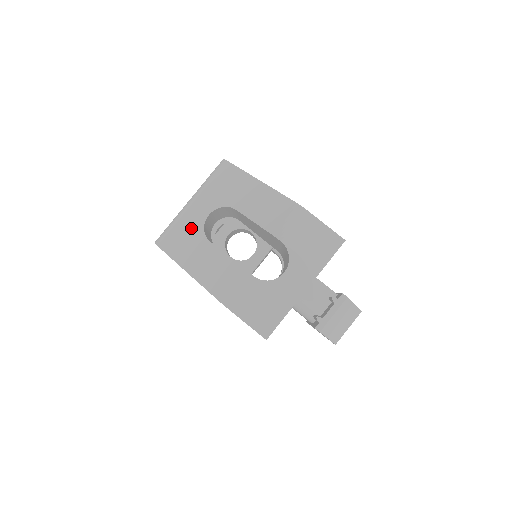
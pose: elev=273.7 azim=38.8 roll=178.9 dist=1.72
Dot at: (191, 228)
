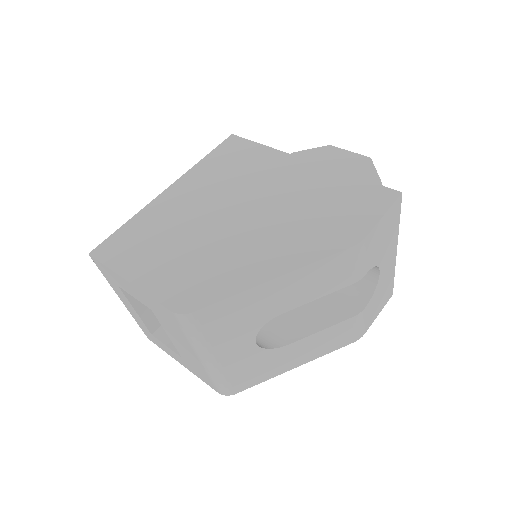
Dot at: (252, 362)
